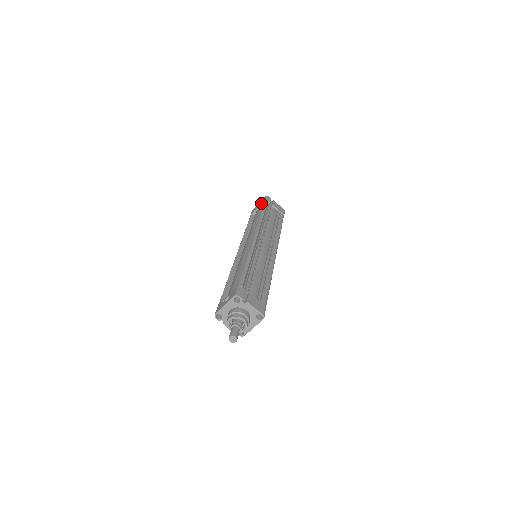
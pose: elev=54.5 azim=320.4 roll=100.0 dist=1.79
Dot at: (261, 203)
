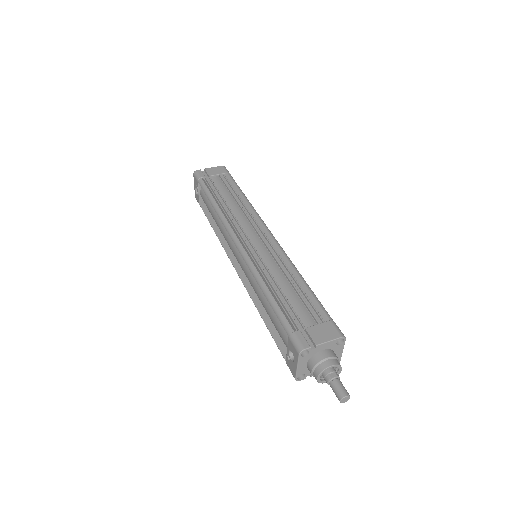
Dot at: (197, 186)
